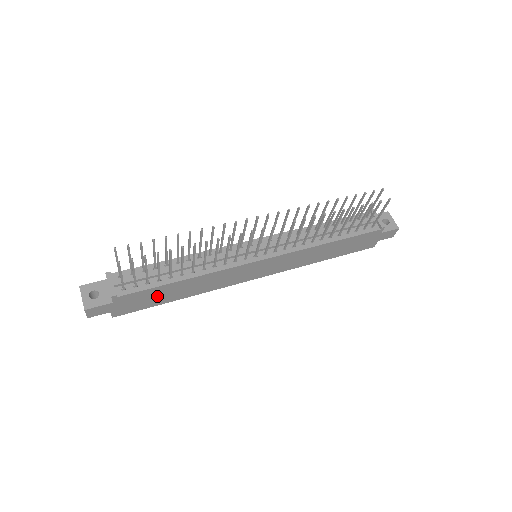
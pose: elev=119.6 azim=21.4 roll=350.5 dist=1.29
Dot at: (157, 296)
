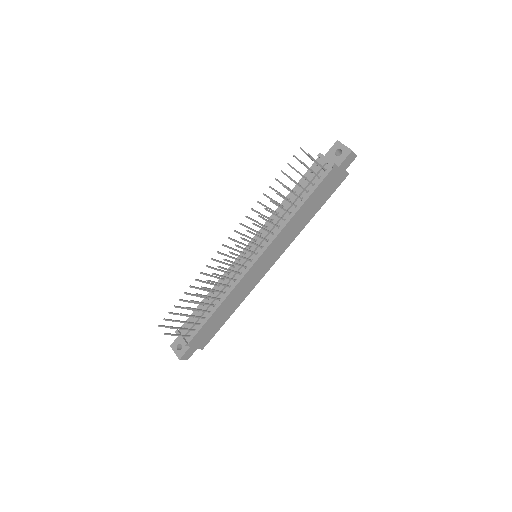
Dot at: (214, 325)
